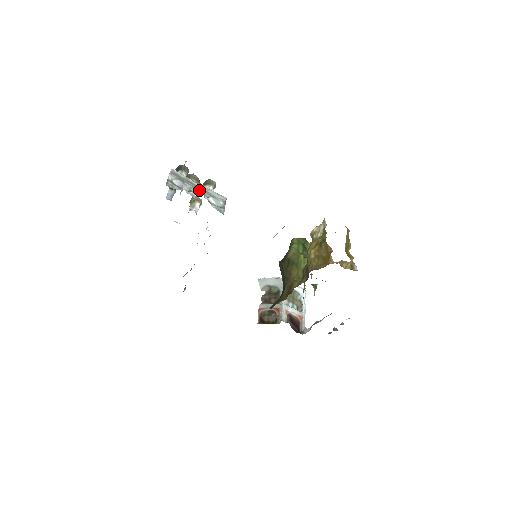
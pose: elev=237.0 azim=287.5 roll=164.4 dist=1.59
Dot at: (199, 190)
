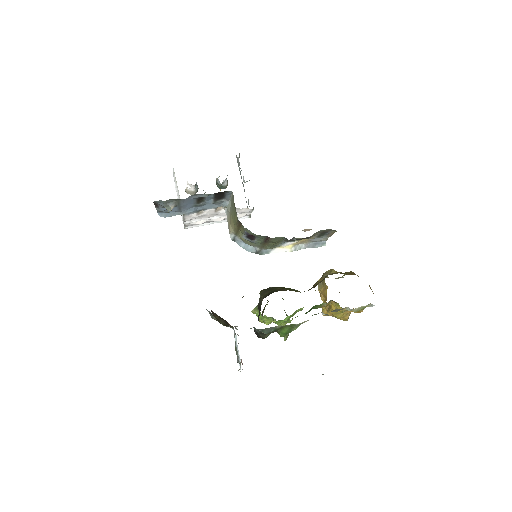
Dot at: occluded
